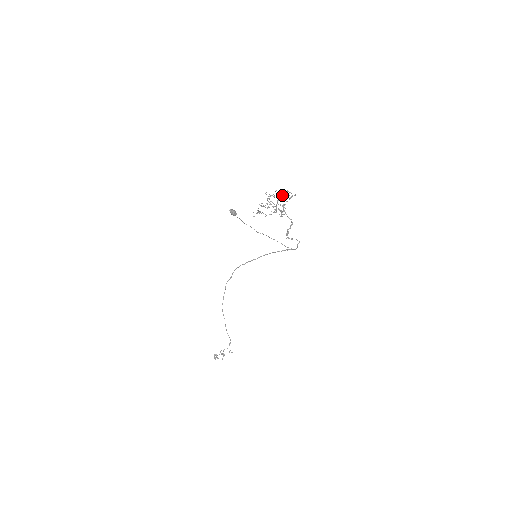
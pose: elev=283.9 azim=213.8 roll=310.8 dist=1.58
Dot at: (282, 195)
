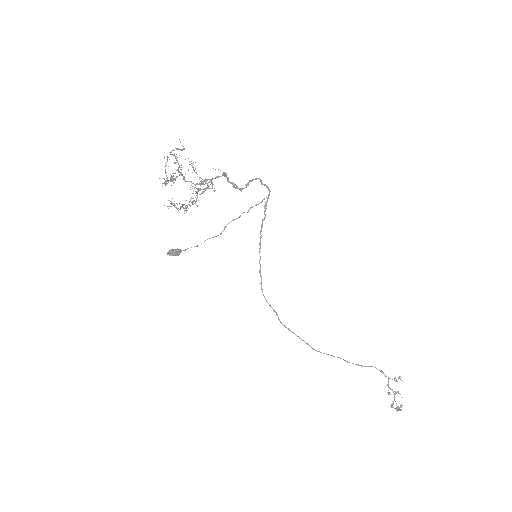
Dot at: occluded
